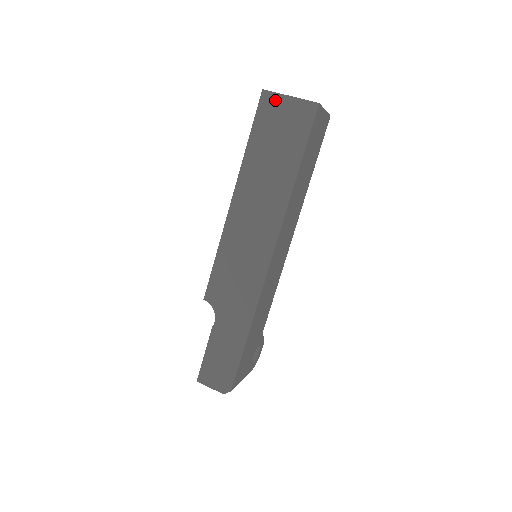
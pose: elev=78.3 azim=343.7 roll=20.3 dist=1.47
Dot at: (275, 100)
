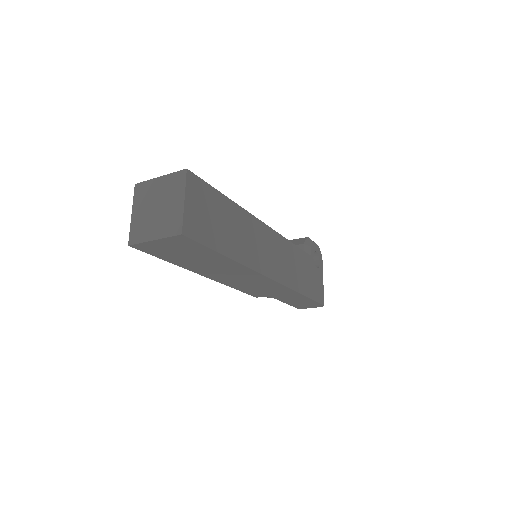
Dot at: (147, 245)
